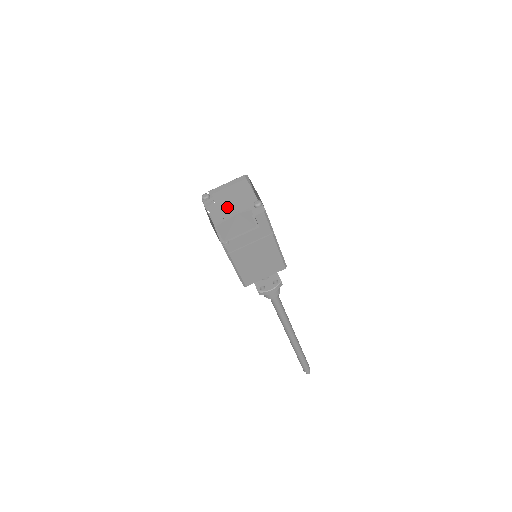
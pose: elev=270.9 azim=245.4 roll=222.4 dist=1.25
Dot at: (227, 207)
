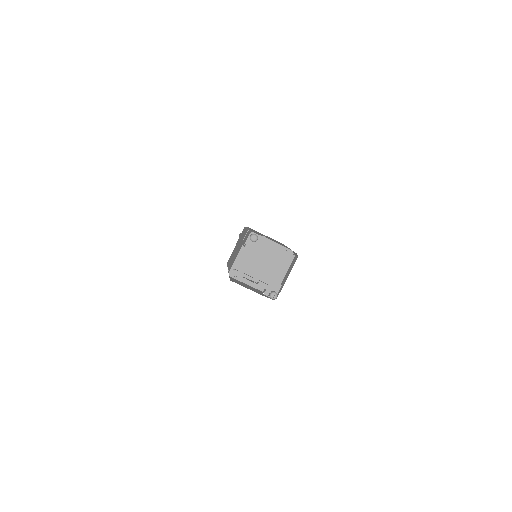
Dot at: (256, 269)
